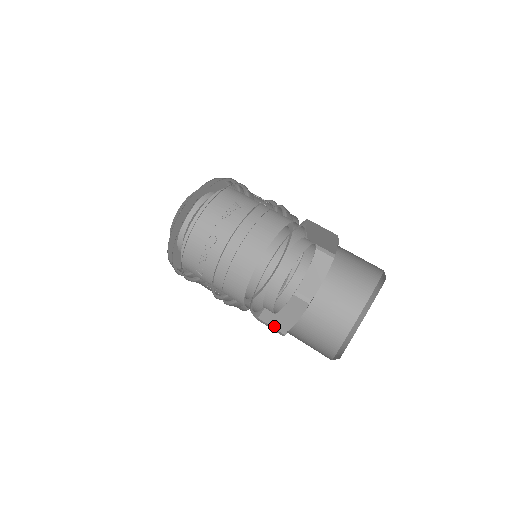
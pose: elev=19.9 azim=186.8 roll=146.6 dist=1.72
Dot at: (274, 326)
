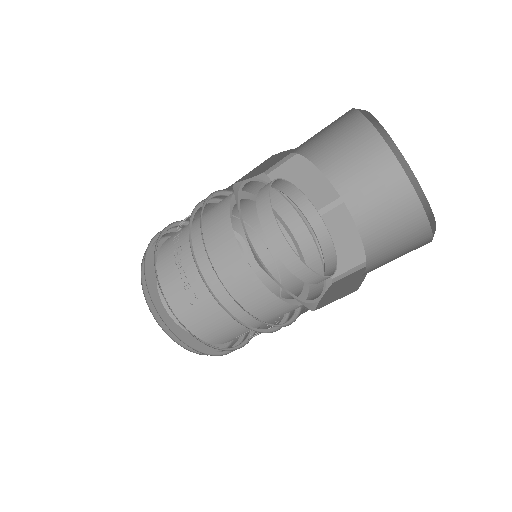
Dot at: occluded
